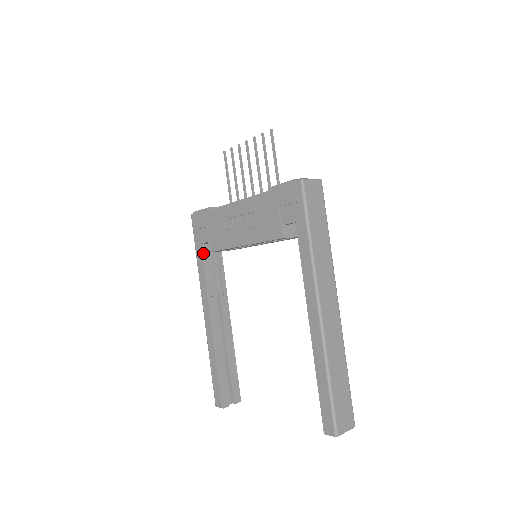
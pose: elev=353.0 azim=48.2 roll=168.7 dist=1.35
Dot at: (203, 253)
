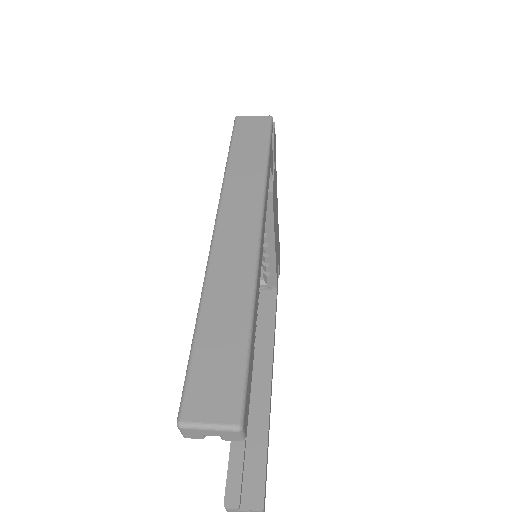
Dot at: occluded
